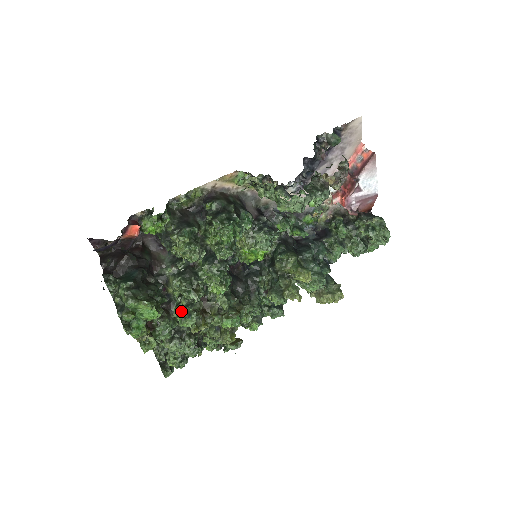
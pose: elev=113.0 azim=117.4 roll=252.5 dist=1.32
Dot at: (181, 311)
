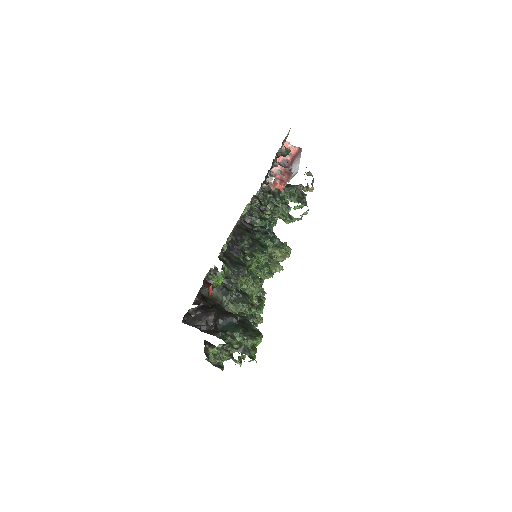
Dot at: occluded
